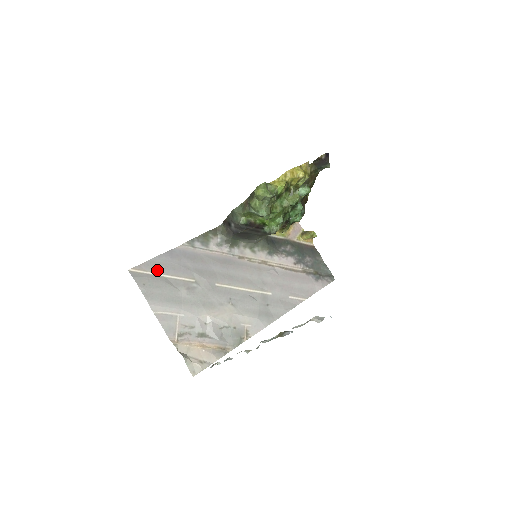
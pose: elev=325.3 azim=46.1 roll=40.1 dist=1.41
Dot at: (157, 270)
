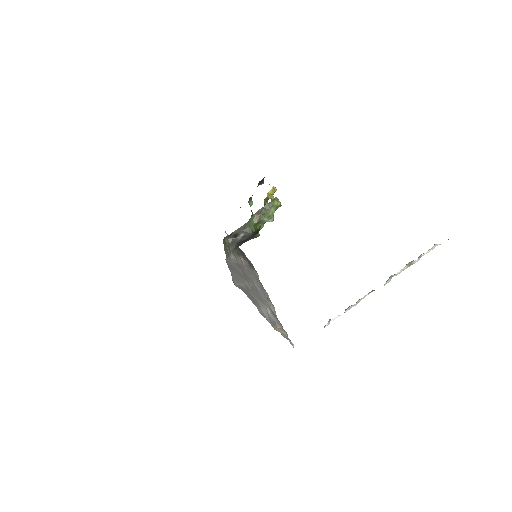
Dot at: (237, 282)
